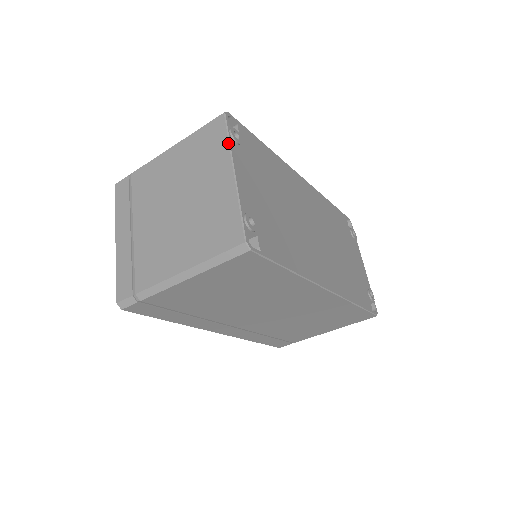
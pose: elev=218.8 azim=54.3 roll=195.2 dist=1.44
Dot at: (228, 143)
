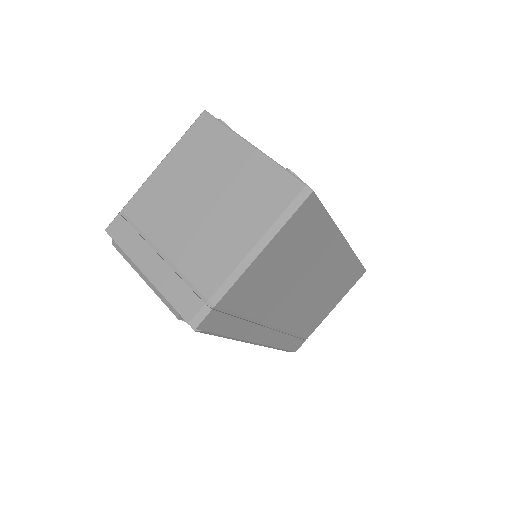
Dot at: (227, 128)
